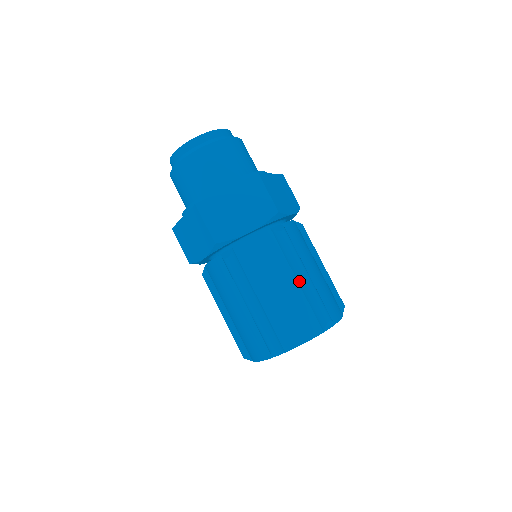
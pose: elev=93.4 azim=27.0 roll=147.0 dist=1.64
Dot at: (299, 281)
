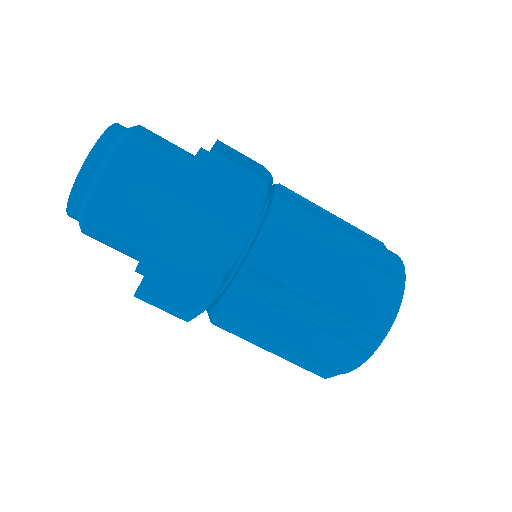
Dot at: (344, 248)
